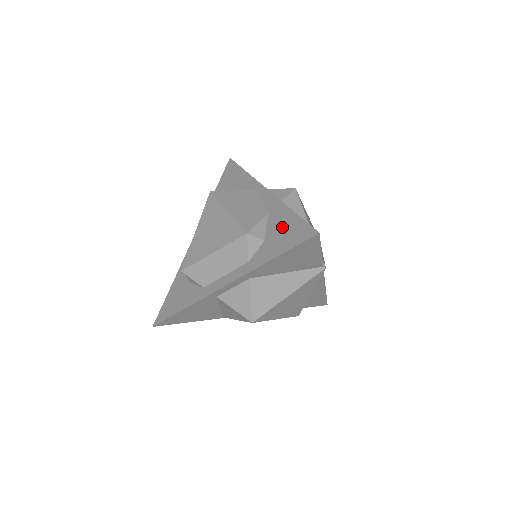
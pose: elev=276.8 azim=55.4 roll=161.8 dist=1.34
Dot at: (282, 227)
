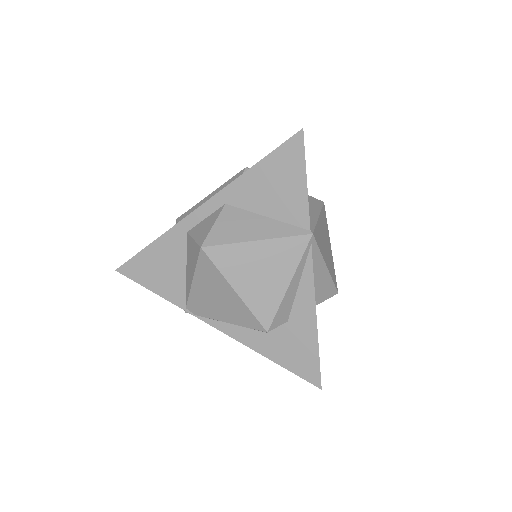
Dot at: occluded
